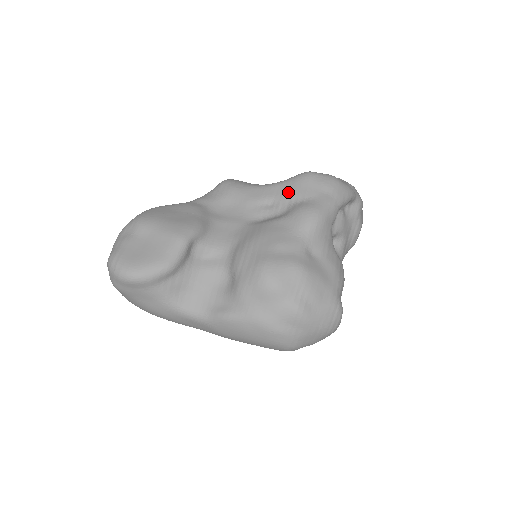
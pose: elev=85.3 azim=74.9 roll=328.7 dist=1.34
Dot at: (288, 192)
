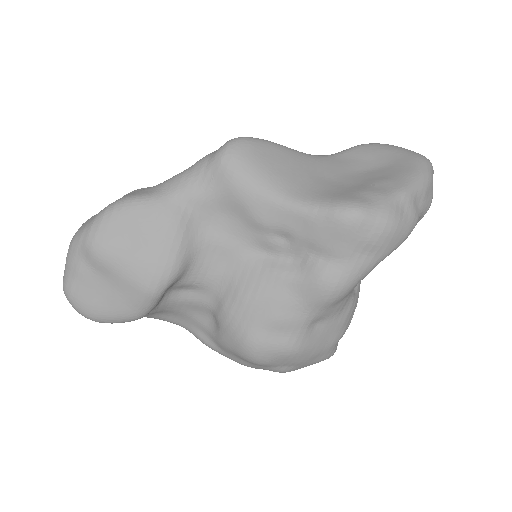
Dot at: (312, 236)
